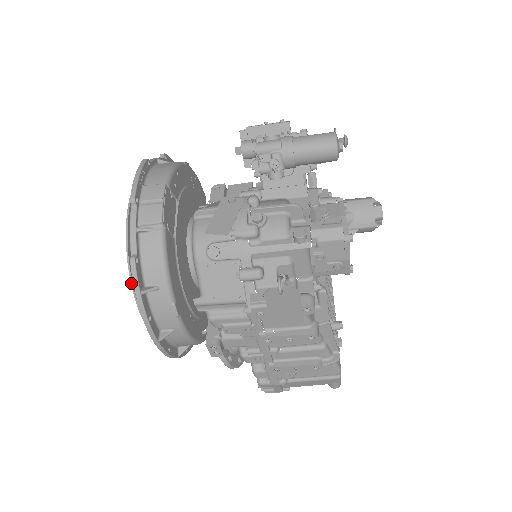
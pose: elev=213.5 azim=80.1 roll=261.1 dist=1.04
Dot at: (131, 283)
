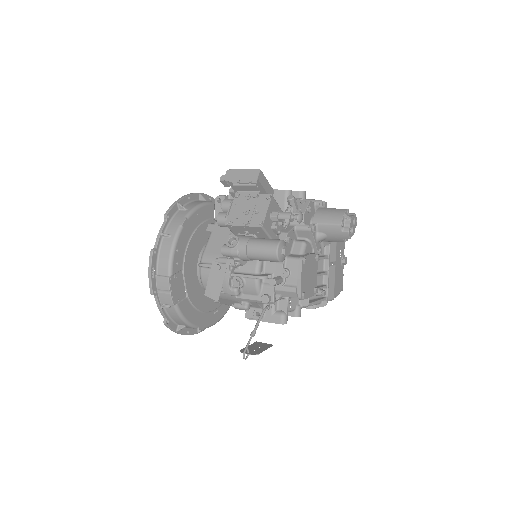
Dot at: occluded
